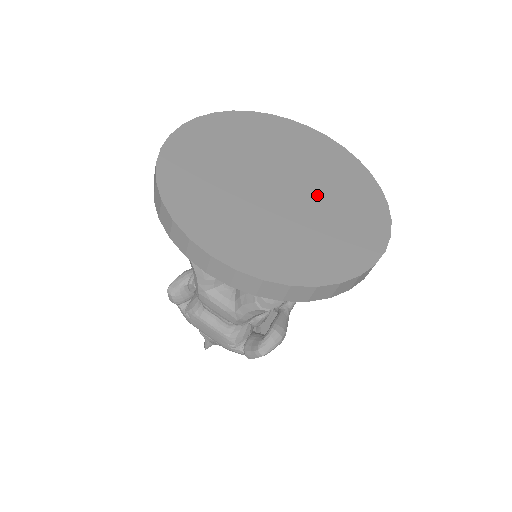
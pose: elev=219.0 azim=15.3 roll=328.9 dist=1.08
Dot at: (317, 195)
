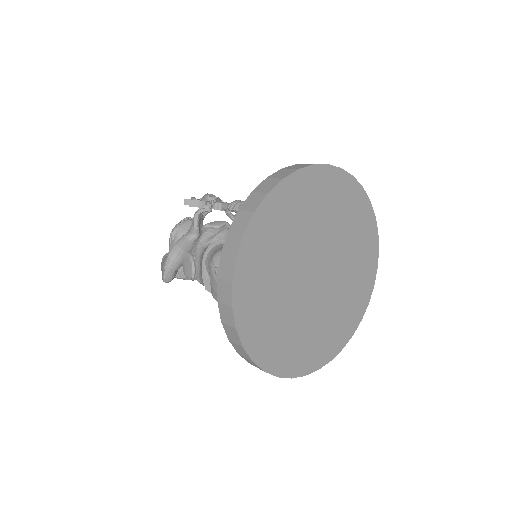
Dot at: (338, 257)
